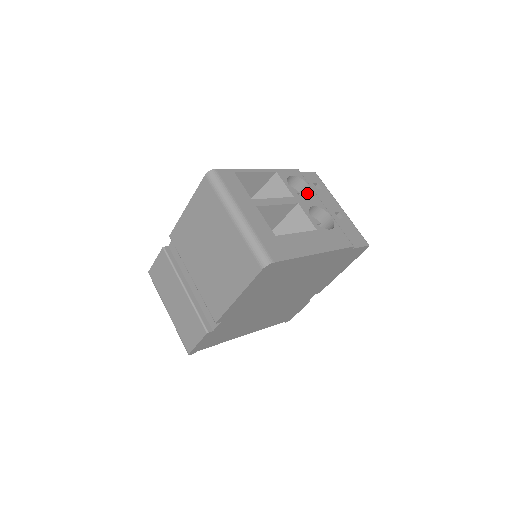
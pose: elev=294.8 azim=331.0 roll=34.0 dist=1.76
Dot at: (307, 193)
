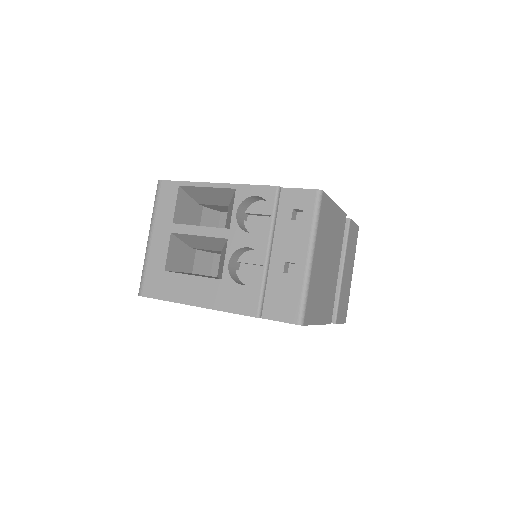
Dot at: occluded
